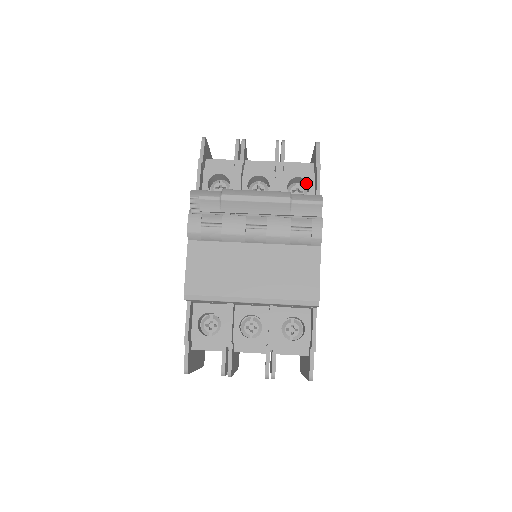
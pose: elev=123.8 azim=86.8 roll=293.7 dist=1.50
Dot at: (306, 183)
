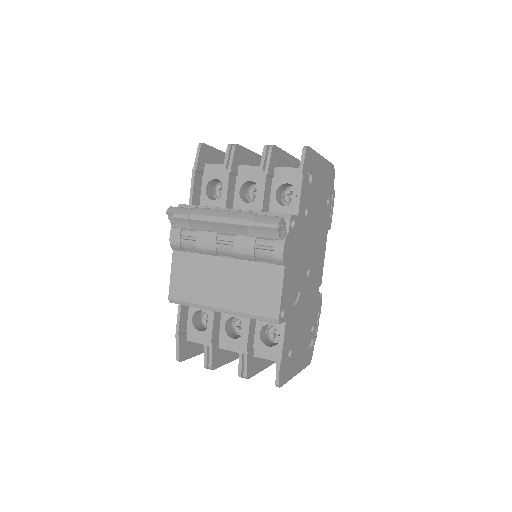
Dot at: occluded
